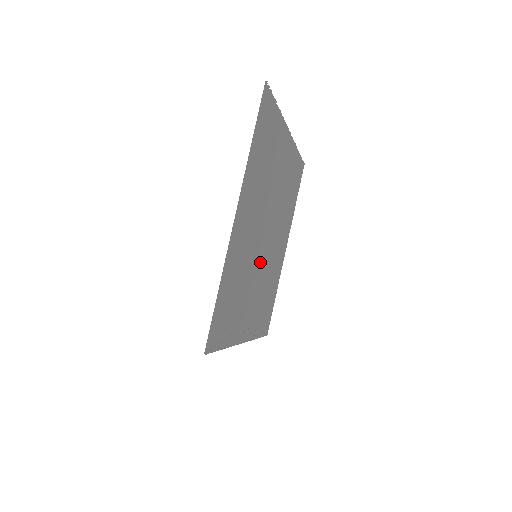
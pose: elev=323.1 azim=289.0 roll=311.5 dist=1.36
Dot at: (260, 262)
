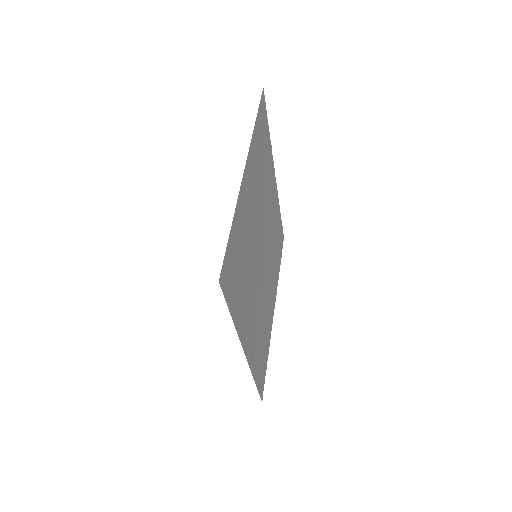
Dot at: (258, 273)
